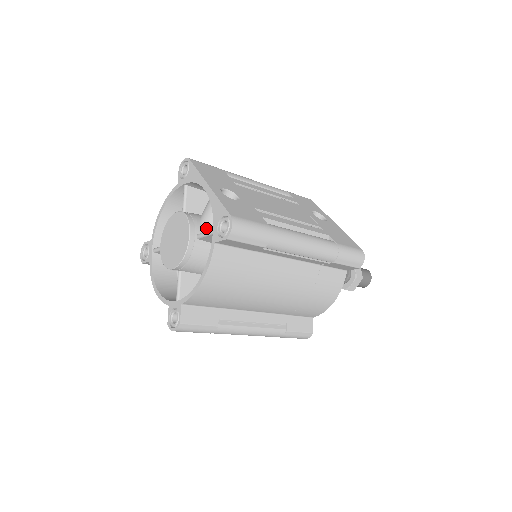
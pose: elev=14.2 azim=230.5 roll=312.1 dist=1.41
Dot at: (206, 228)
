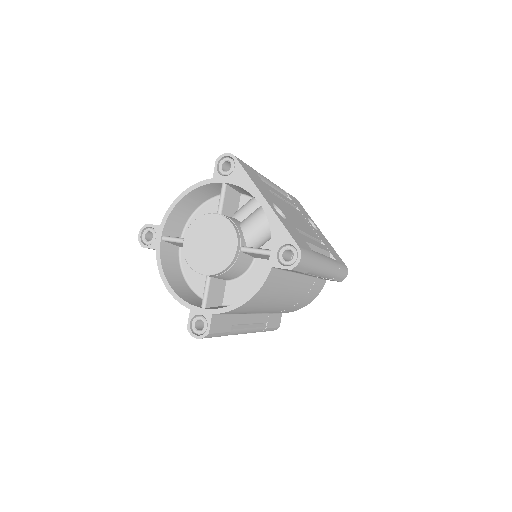
Dot at: (249, 241)
